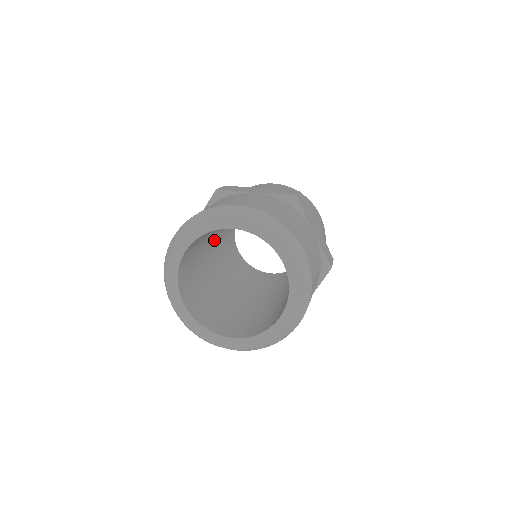
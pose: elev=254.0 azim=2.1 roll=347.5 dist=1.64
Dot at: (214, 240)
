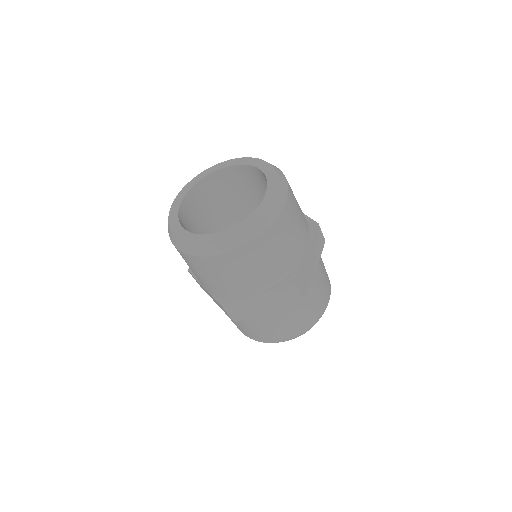
Dot at: occluded
